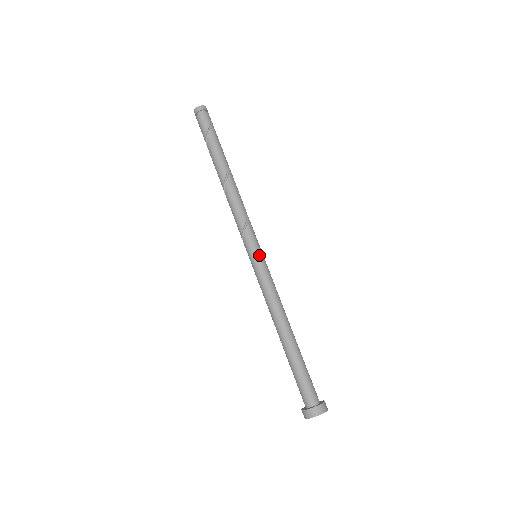
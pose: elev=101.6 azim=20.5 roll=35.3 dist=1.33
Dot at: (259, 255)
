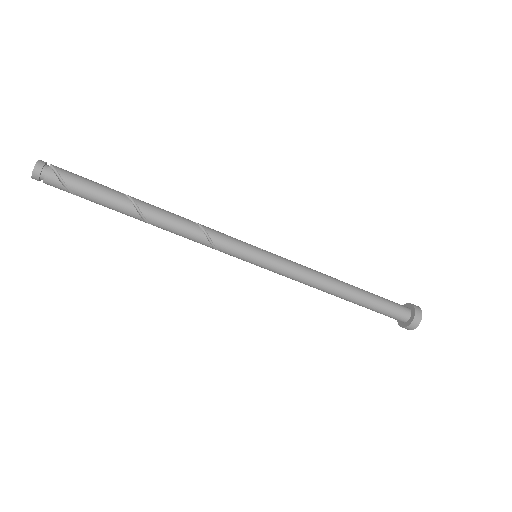
Dot at: (256, 264)
